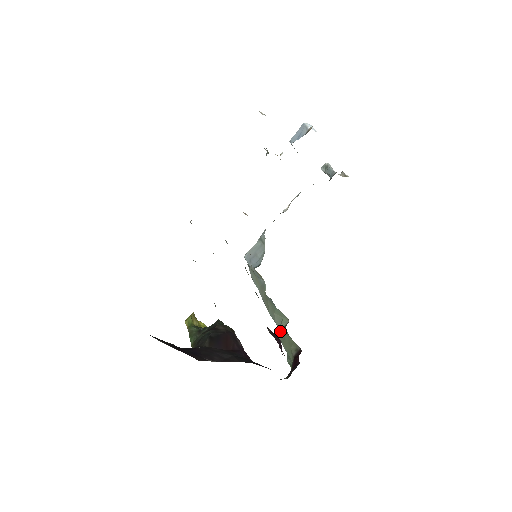
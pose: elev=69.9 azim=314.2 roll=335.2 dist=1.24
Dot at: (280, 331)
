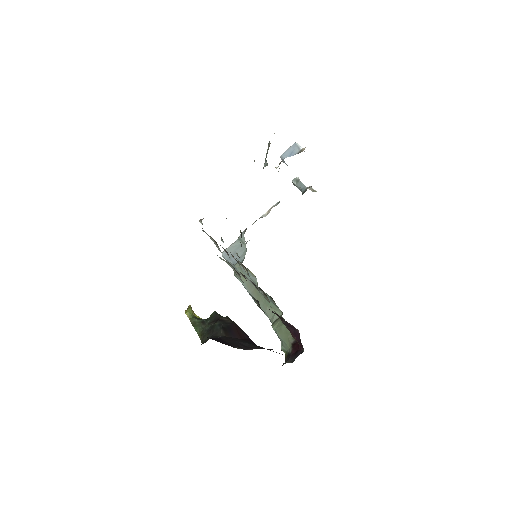
Dot at: (274, 322)
